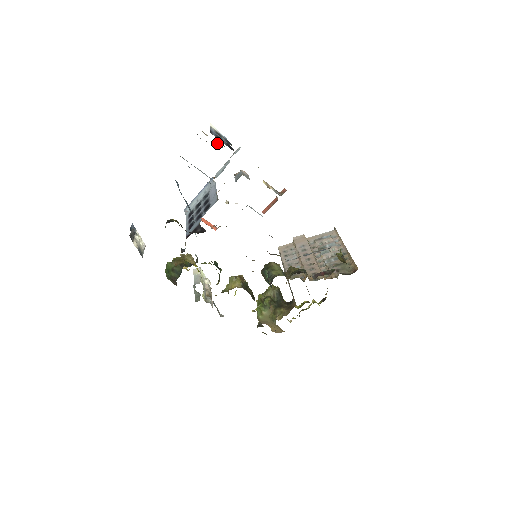
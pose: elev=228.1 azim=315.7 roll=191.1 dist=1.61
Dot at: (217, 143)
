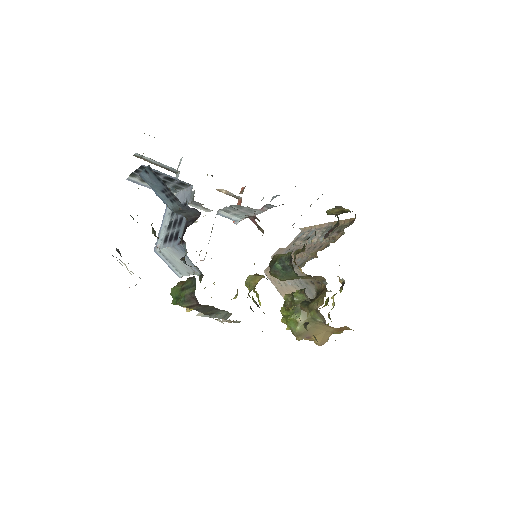
Dot at: occluded
